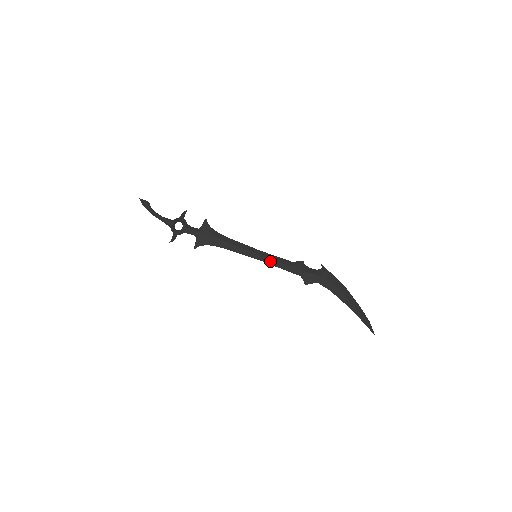
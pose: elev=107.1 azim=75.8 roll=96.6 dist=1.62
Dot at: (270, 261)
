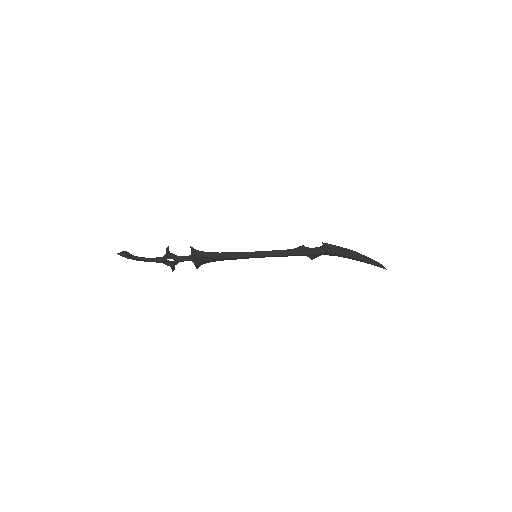
Dot at: occluded
